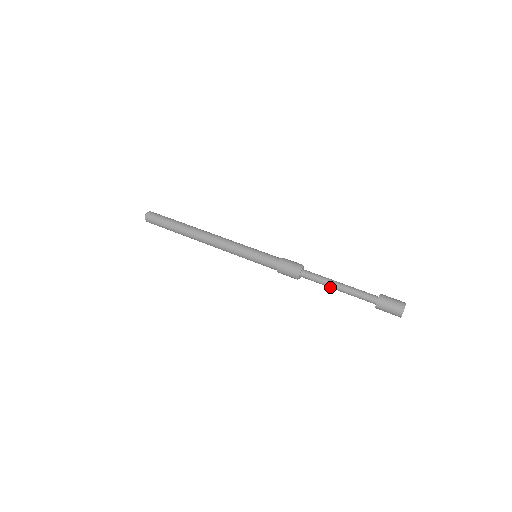
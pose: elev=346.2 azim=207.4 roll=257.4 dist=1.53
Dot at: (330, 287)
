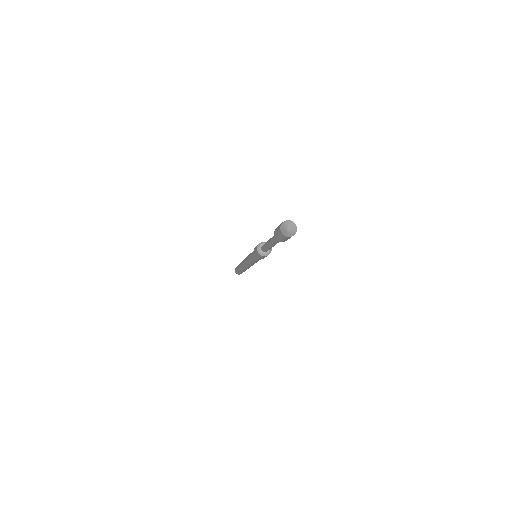
Dot at: (269, 246)
